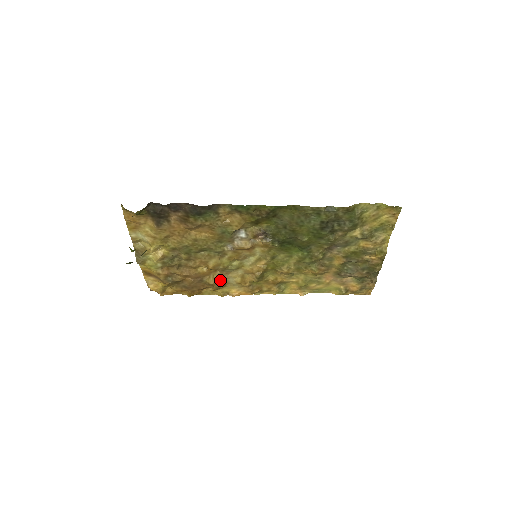
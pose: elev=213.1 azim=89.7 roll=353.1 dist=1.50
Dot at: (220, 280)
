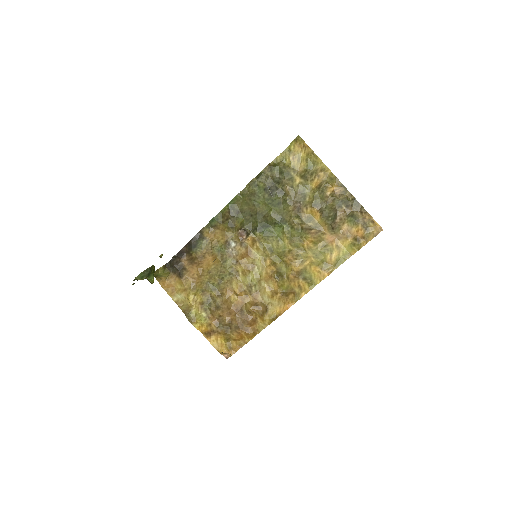
Dot at: (256, 303)
